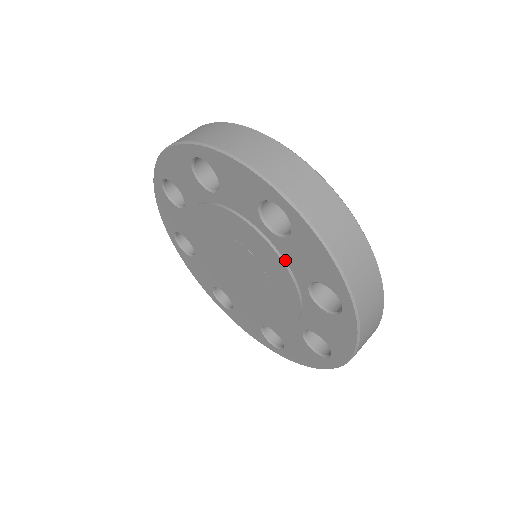
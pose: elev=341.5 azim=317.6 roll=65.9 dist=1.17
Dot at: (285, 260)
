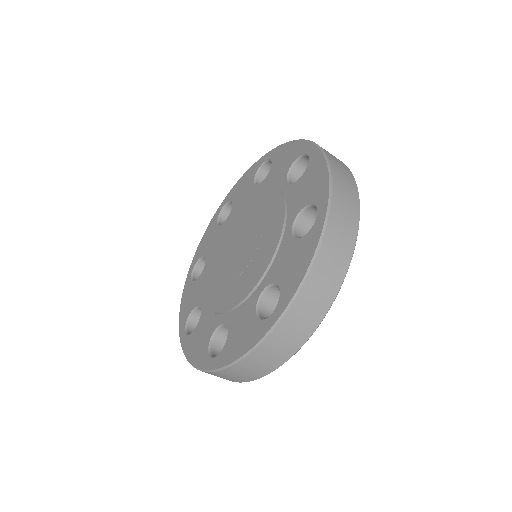
Dot at: (243, 304)
